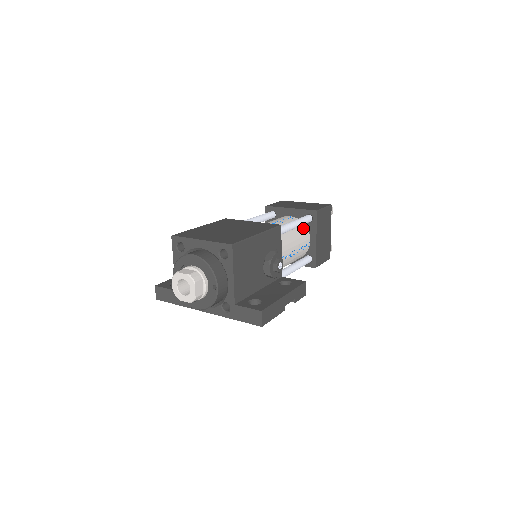
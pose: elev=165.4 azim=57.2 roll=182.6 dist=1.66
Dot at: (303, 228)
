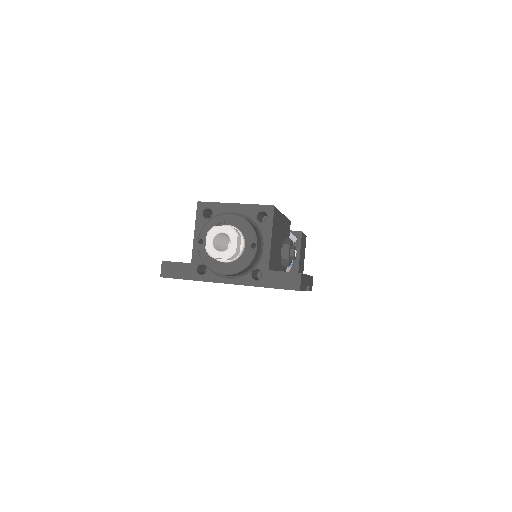
Dot at: occluded
